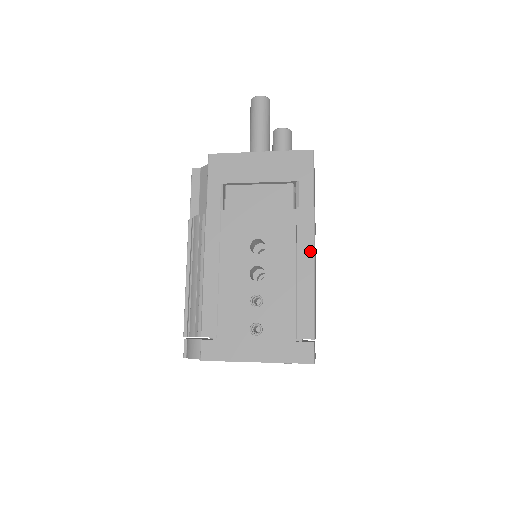
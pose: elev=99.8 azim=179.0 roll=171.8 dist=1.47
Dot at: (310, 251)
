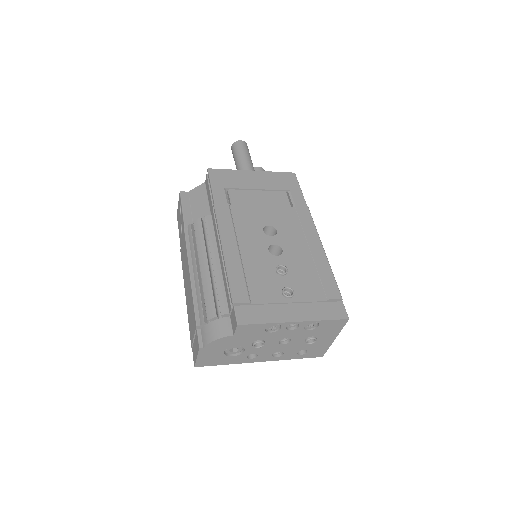
Dot at: (315, 235)
